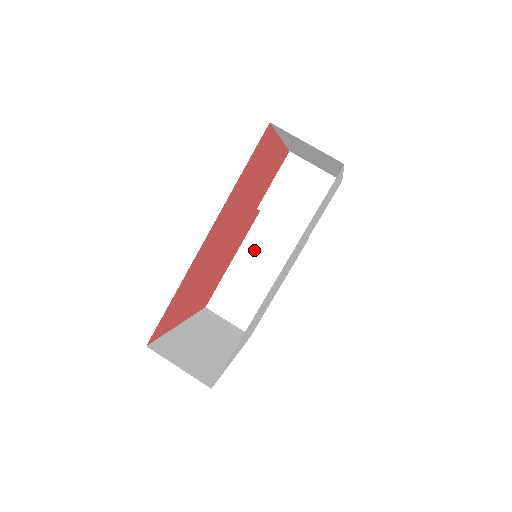
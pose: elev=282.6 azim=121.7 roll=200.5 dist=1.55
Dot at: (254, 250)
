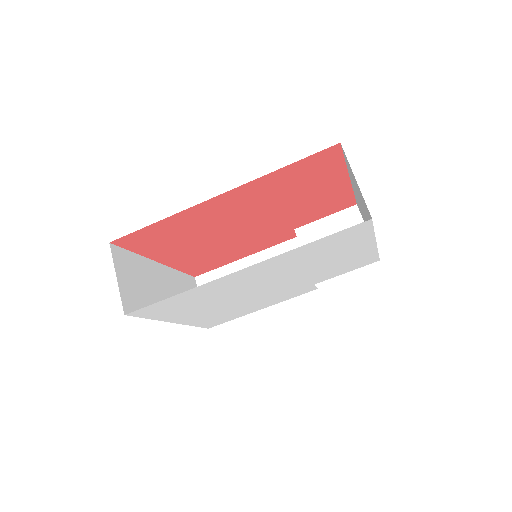
Dot at: occluded
